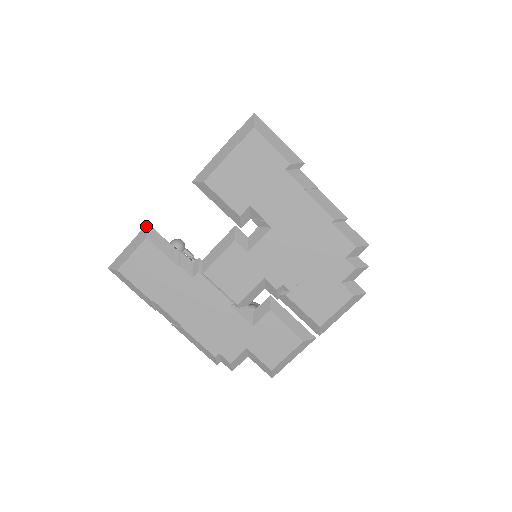
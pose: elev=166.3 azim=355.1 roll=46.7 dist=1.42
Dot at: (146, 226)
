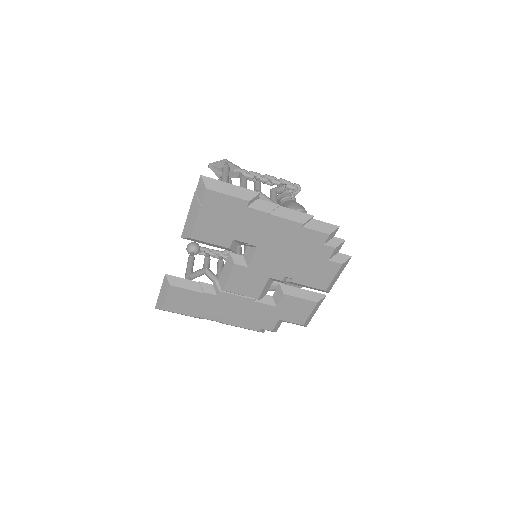
Dot at: (165, 276)
